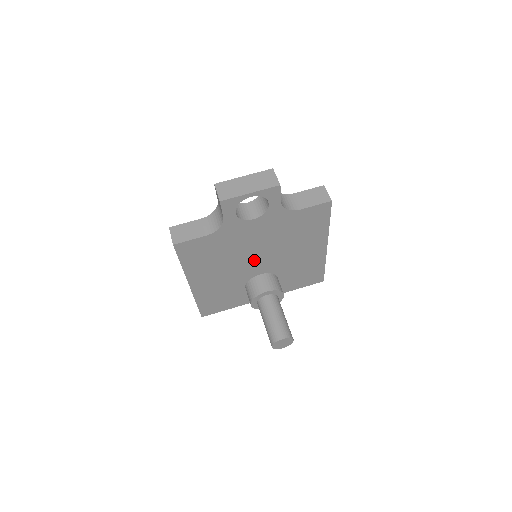
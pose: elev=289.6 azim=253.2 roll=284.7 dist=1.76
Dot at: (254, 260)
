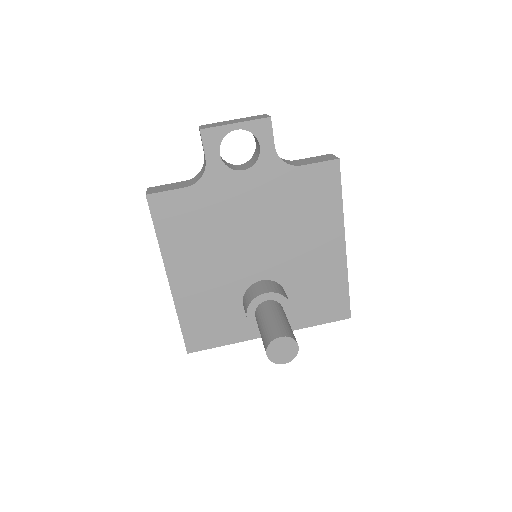
Dot at: (250, 250)
